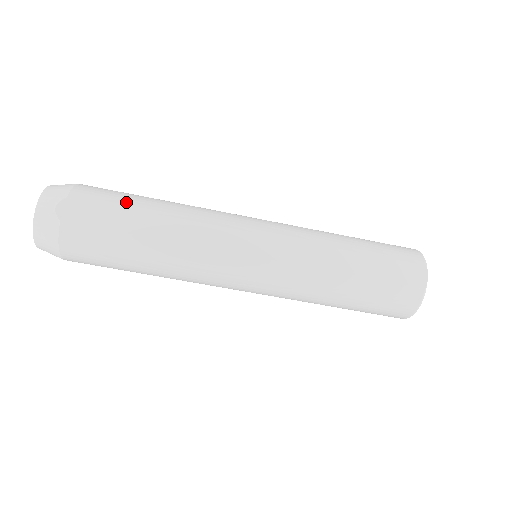
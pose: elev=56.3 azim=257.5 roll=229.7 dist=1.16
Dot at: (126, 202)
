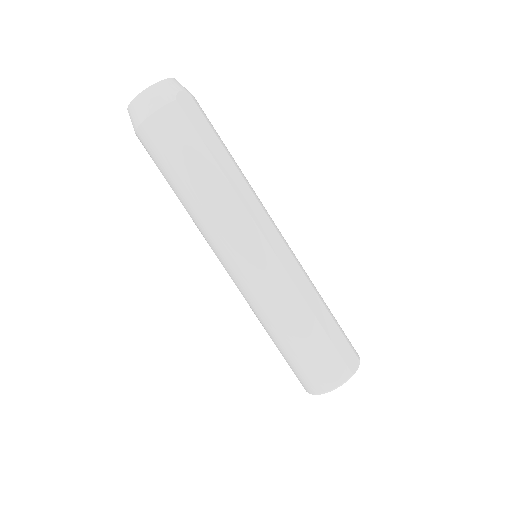
Dot at: (219, 137)
